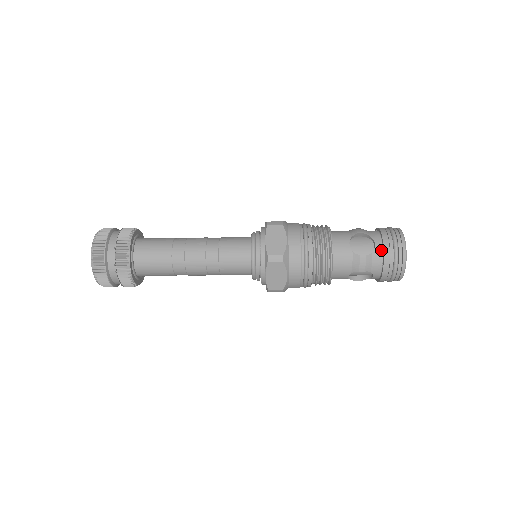
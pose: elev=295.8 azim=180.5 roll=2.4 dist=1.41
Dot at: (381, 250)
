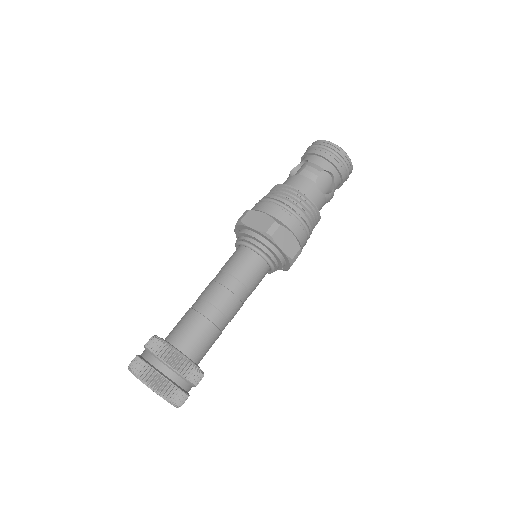
Dot at: (338, 175)
